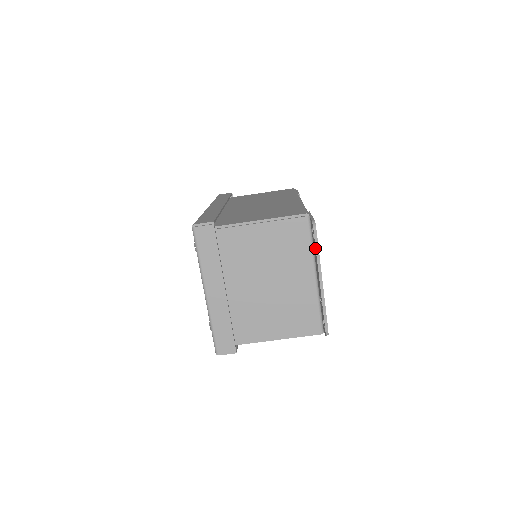
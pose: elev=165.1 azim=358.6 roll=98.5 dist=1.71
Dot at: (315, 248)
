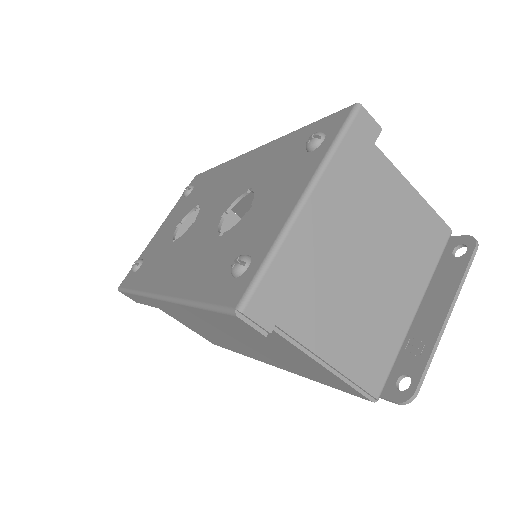
Dot at: (464, 267)
